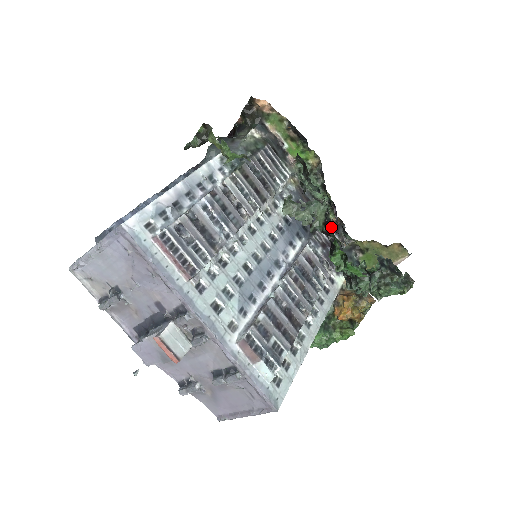
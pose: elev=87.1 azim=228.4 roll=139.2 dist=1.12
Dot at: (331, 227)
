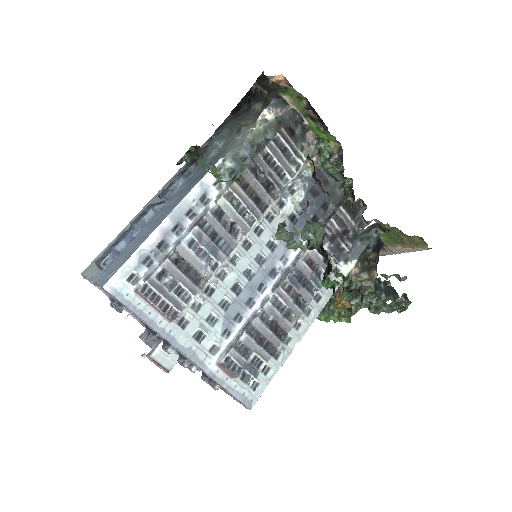
Dot at: (326, 253)
